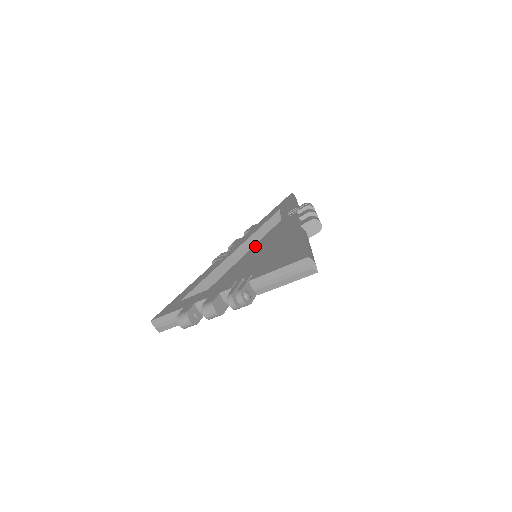
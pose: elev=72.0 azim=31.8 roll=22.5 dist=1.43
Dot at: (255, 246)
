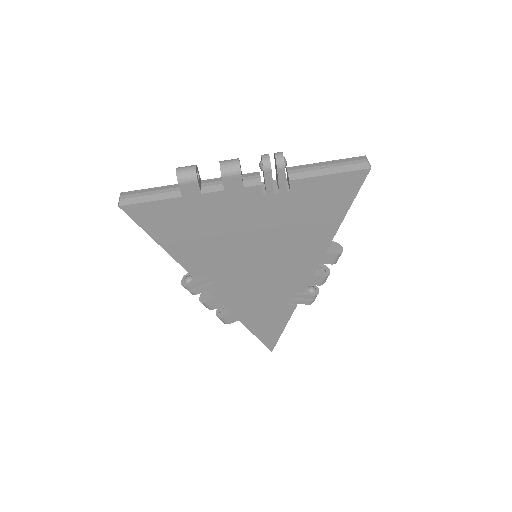
Dot at: occluded
